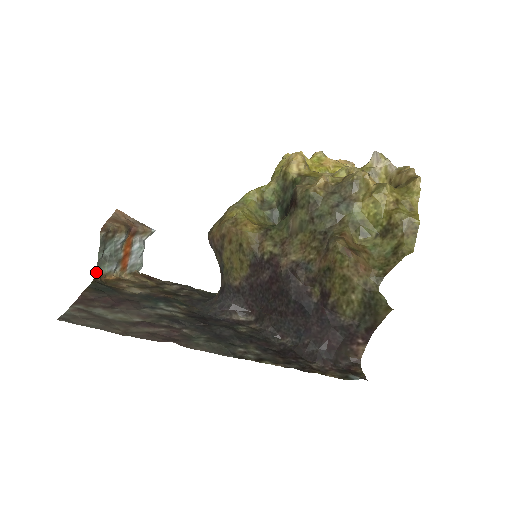
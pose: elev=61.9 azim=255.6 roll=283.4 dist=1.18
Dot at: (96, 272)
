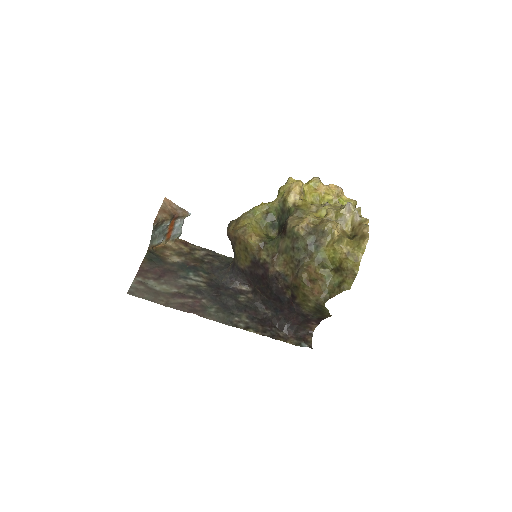
Dot at: (150, 245)
